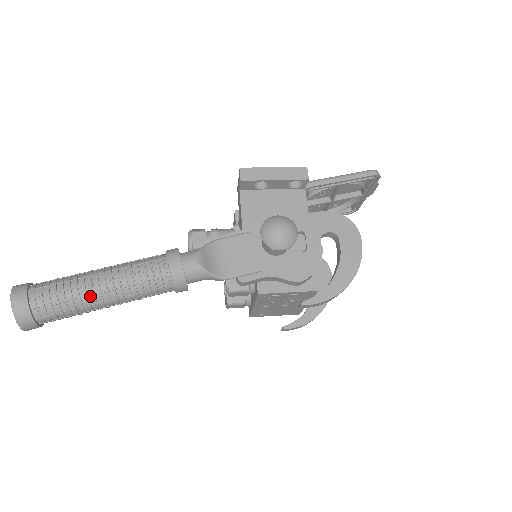
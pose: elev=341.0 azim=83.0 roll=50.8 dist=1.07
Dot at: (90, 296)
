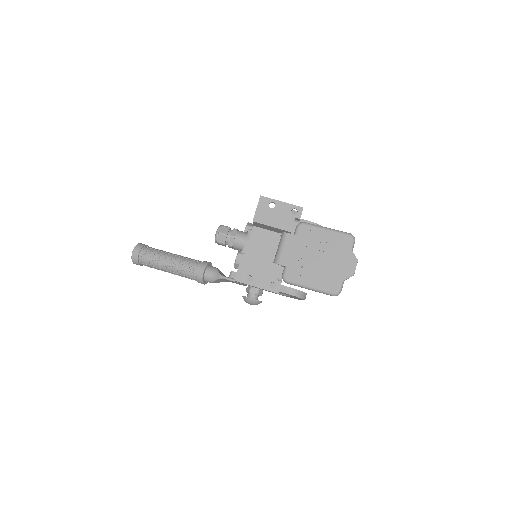
Dot at: occluded
